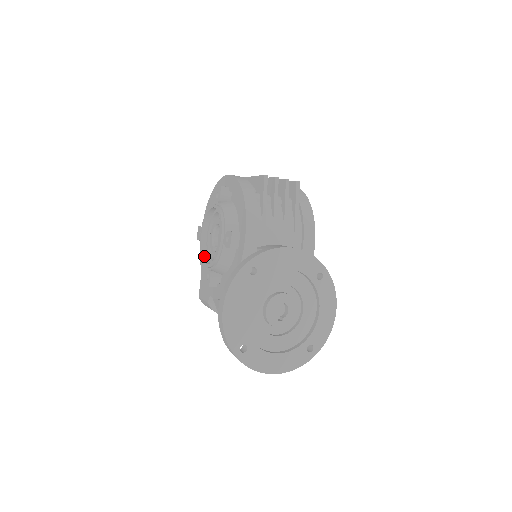
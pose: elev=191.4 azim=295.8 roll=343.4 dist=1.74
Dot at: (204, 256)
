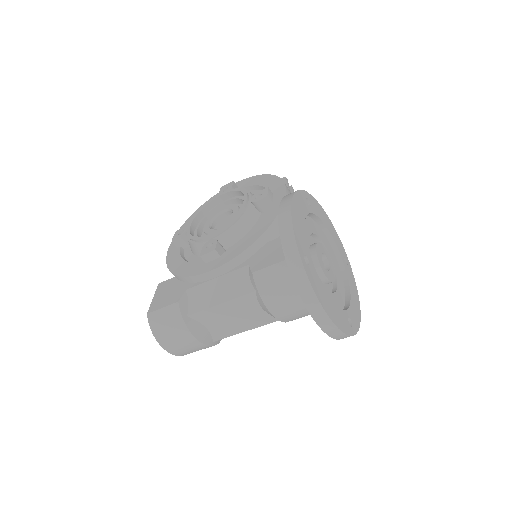
Dot at: occluded
